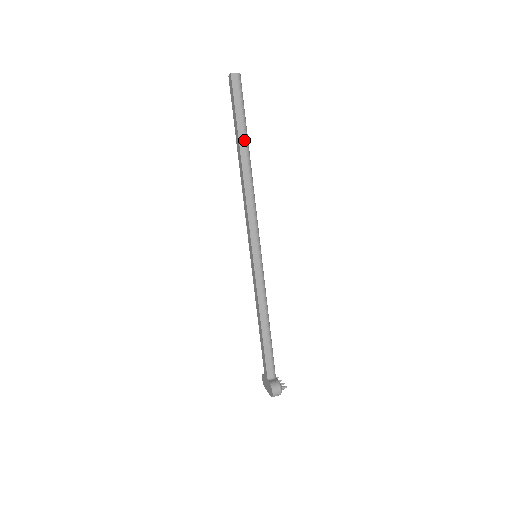
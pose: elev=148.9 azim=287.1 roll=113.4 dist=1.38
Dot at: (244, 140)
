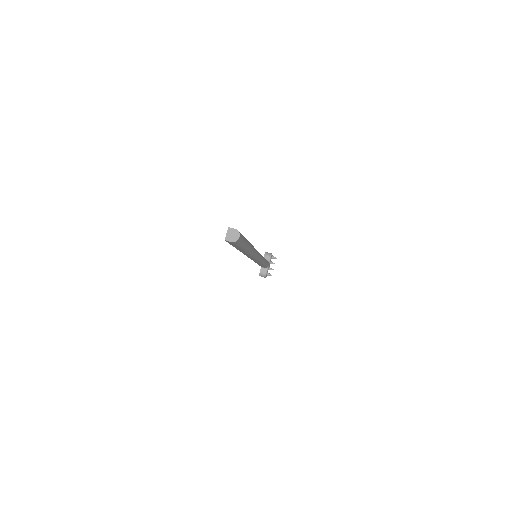
Dot at: (242, 250)
